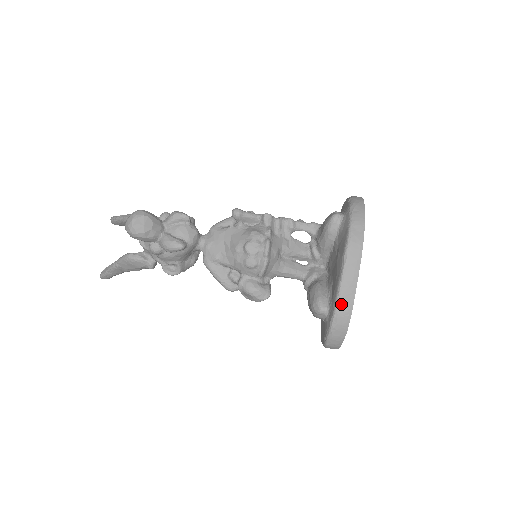
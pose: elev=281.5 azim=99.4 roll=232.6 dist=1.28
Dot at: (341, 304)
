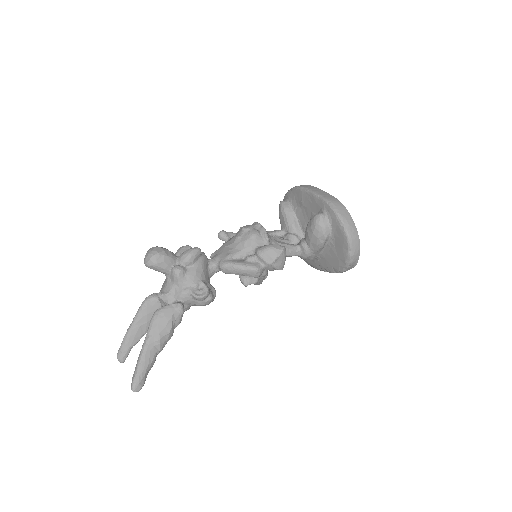
Dot at: (326, 197)
